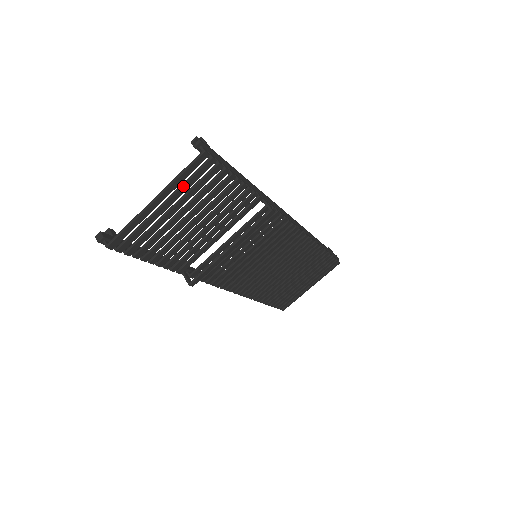
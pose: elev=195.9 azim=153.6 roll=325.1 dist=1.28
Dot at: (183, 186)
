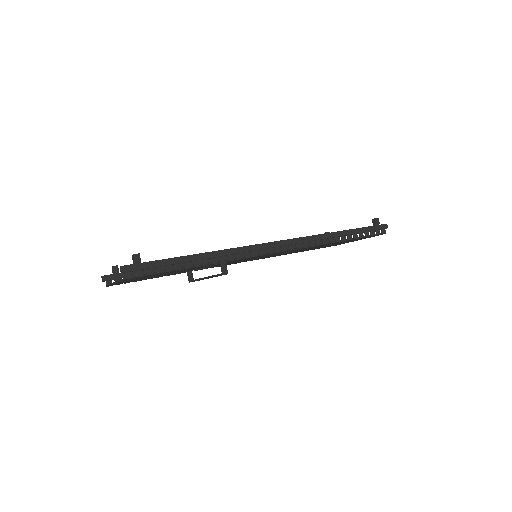
Dot at: occluded
